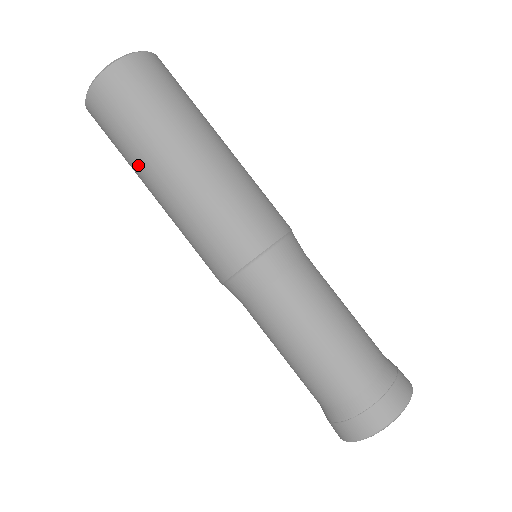
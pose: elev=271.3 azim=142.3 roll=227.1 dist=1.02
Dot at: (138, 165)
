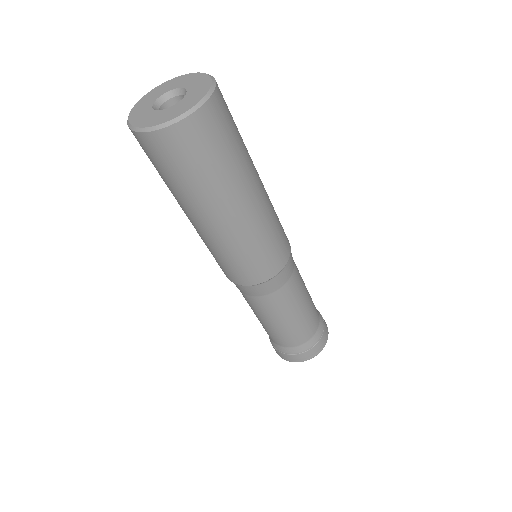
Dot at: (202, 200)
